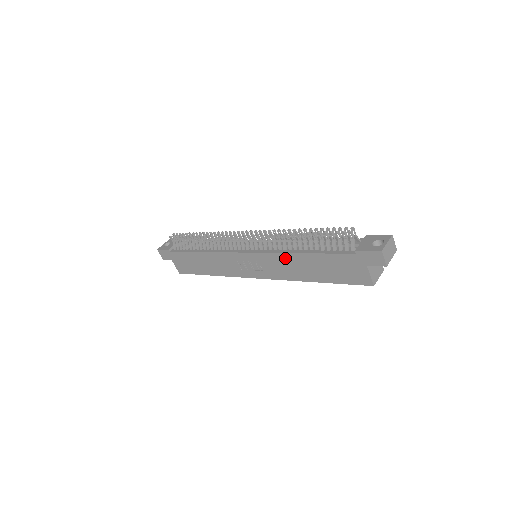
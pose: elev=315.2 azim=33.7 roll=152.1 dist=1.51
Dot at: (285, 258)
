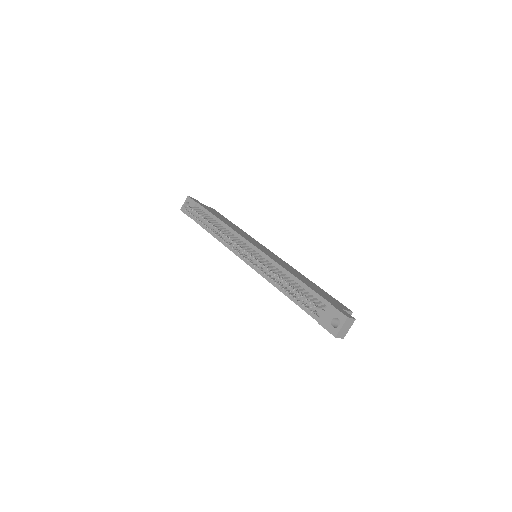
Dot at: occluded
